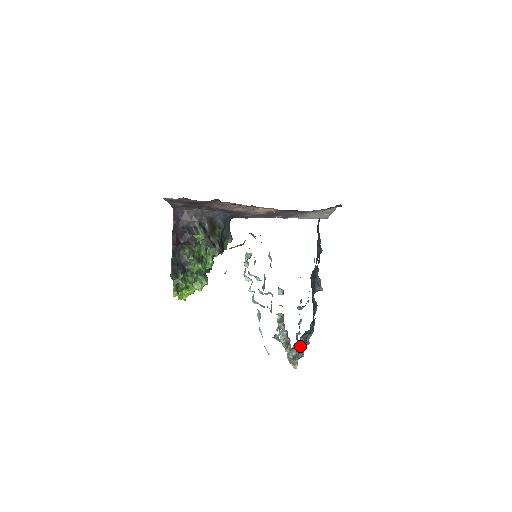
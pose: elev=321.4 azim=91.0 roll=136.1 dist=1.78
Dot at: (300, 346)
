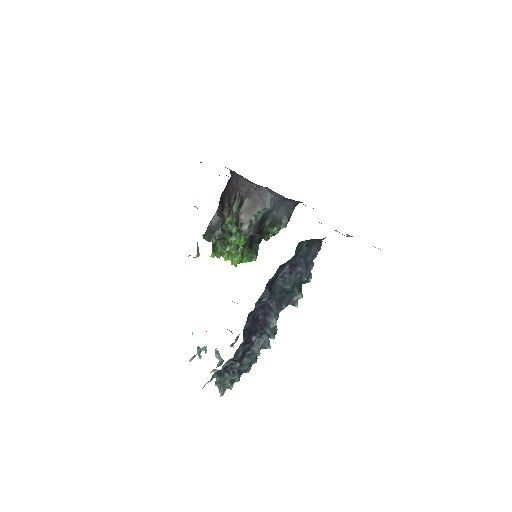
Dot at: (229, 376)
